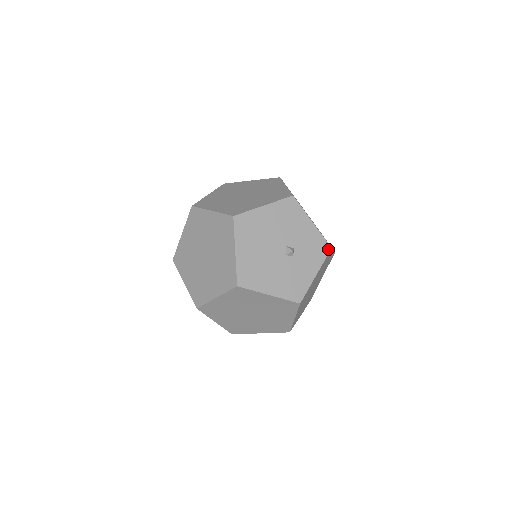
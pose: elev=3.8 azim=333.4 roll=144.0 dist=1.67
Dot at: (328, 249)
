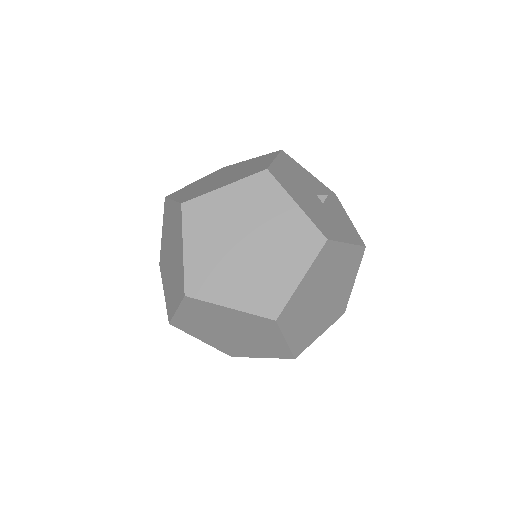
Dot at: (335, 195)
